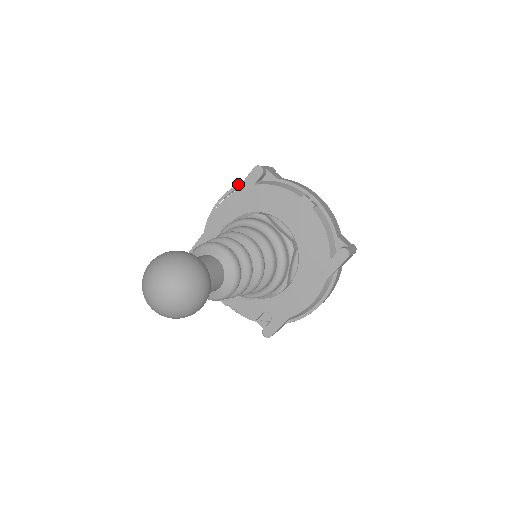
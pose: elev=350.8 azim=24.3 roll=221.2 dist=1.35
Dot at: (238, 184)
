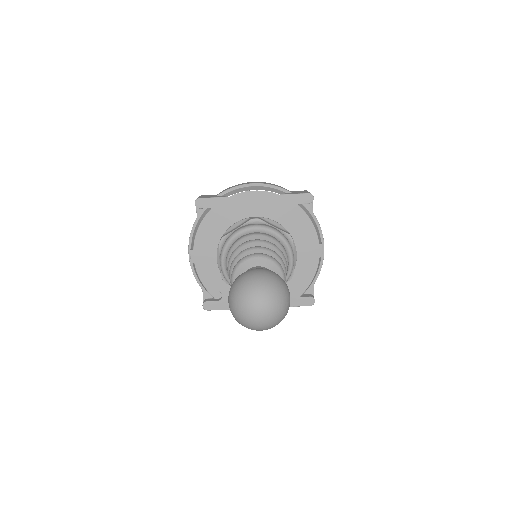
Dot at: (283, 188)
